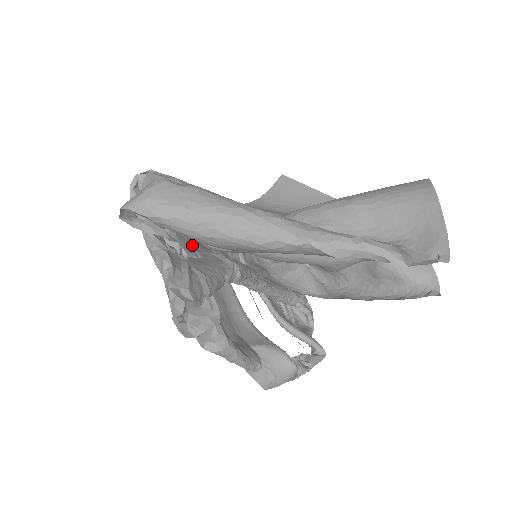
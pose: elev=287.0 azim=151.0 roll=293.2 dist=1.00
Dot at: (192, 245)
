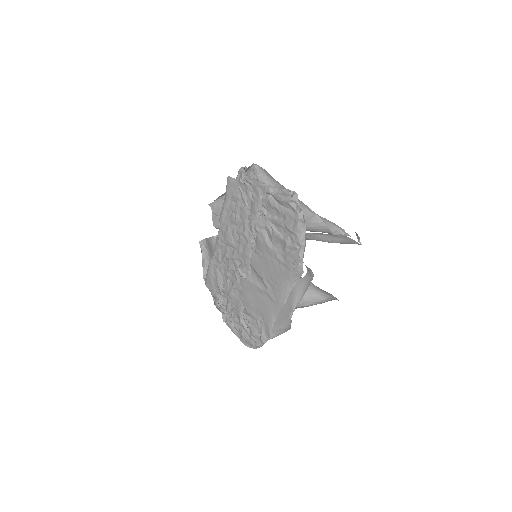
Dot at: occluded
